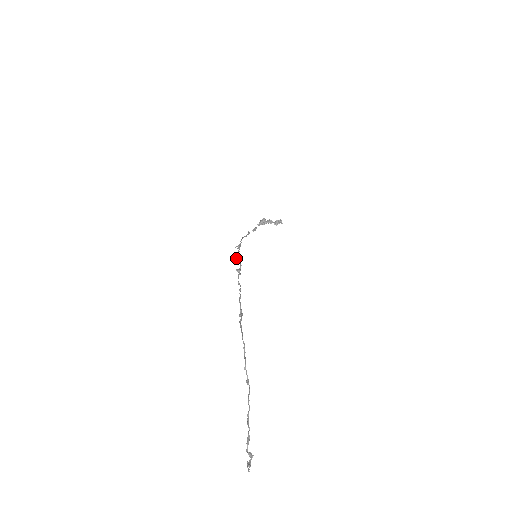
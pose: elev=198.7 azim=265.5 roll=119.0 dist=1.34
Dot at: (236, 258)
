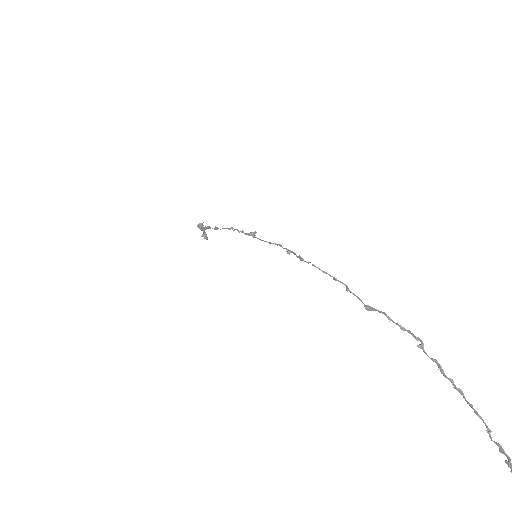
Dot at: (278, 244)
